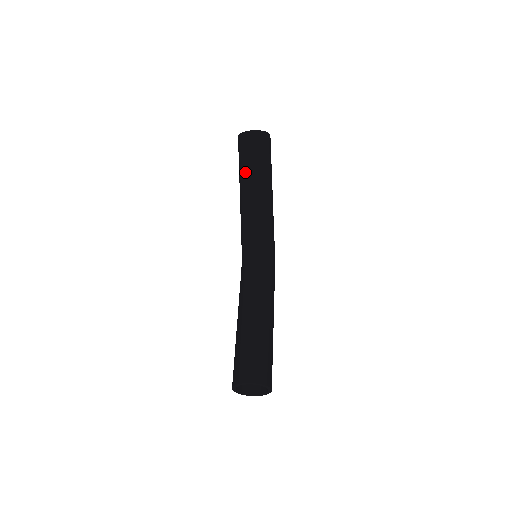
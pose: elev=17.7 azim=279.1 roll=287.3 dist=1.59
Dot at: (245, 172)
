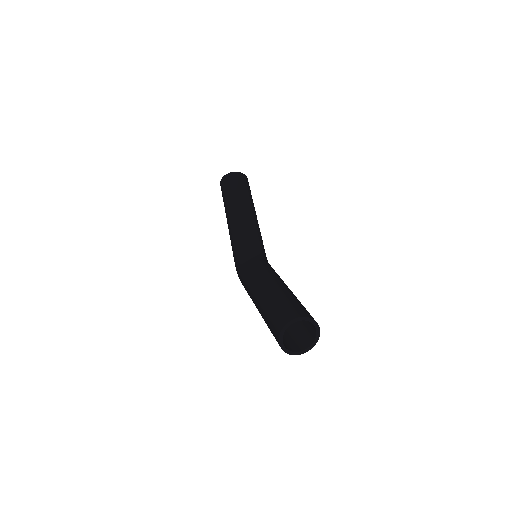
Dot at: (235, 197)
